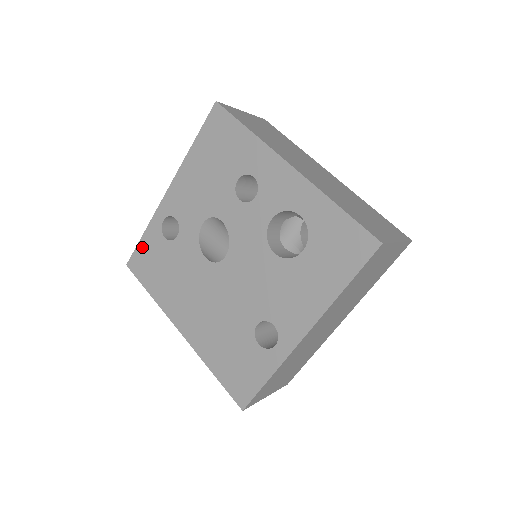
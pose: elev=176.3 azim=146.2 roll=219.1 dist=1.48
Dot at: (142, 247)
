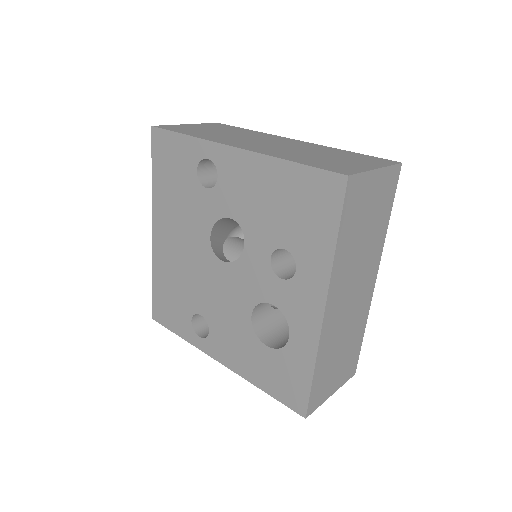
Dot at: (174, 141)
